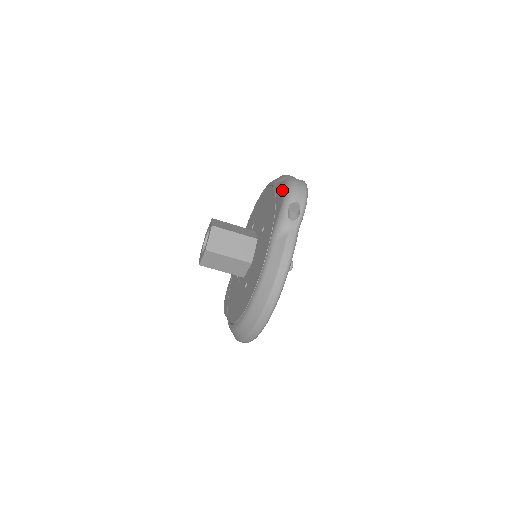
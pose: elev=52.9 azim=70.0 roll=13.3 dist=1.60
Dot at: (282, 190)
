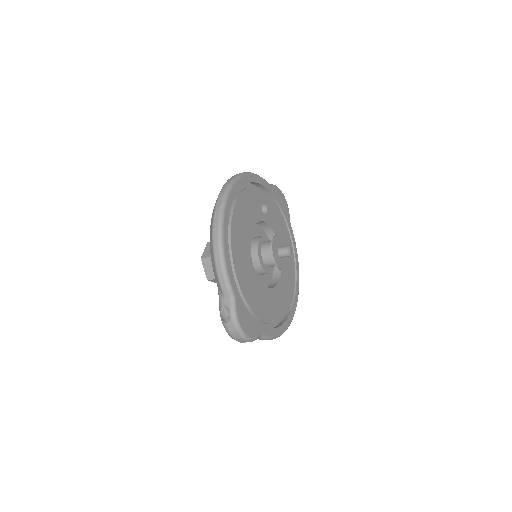
Dot at: occluded
